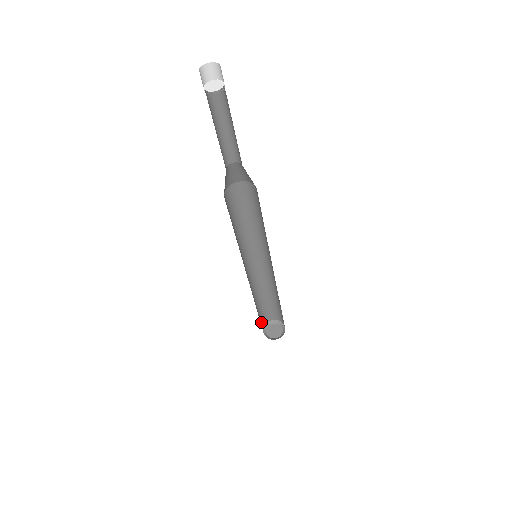
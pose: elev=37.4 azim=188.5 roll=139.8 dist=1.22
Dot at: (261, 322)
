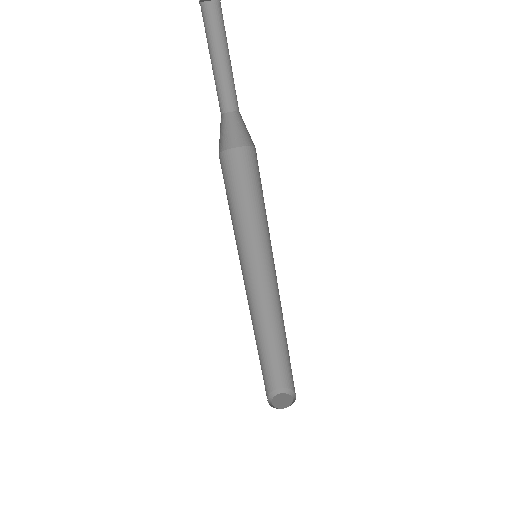
Dot at: (268, 379)
